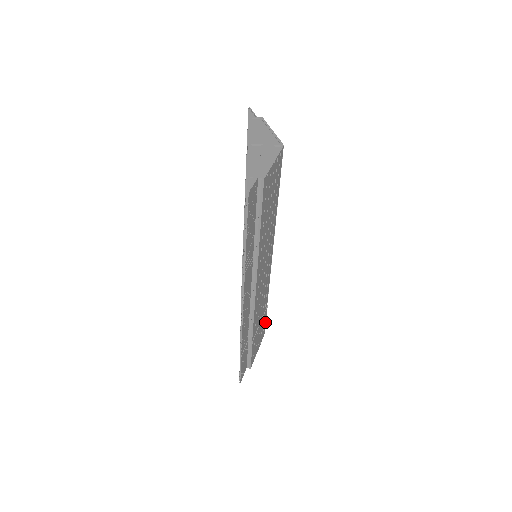
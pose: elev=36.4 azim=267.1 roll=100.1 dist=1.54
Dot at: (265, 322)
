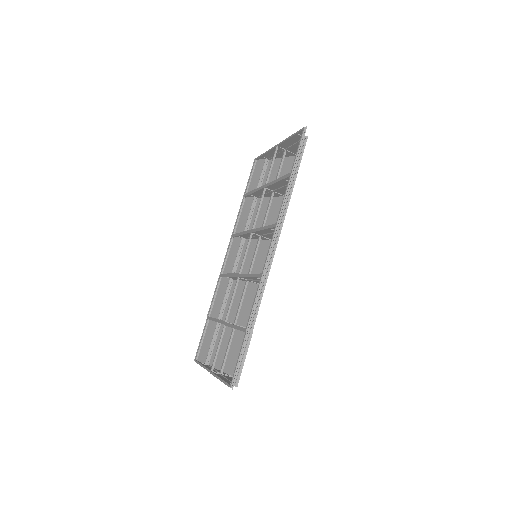
Dot at: occluded
